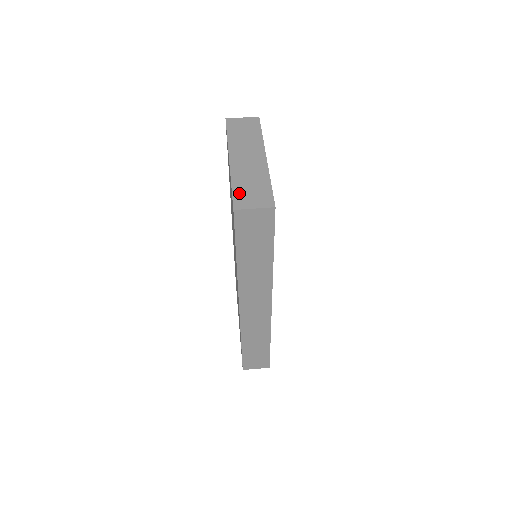
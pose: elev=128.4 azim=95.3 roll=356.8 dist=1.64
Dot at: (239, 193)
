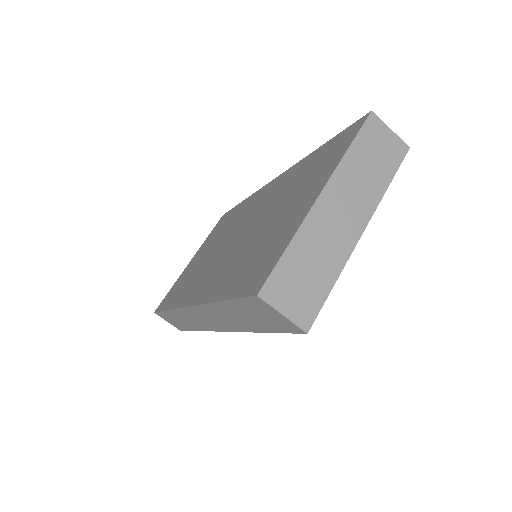
Dot at: (286, 270)
